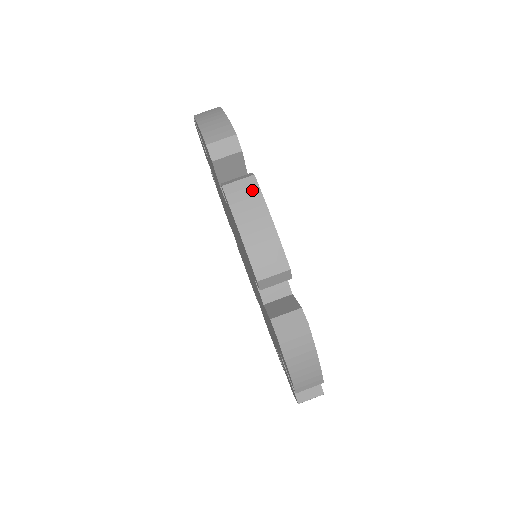
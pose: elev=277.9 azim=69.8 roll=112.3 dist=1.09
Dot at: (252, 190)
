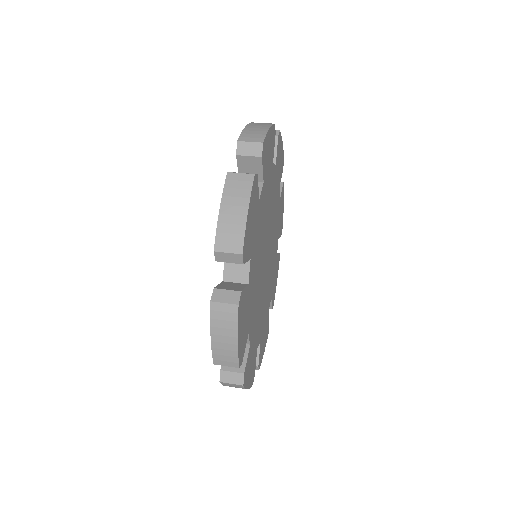
Dot at: (246, 184)
